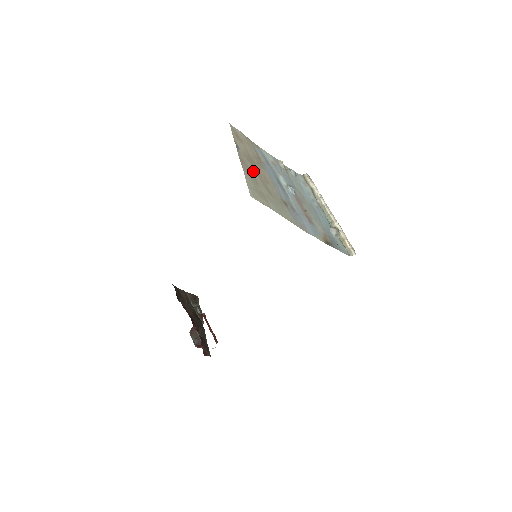
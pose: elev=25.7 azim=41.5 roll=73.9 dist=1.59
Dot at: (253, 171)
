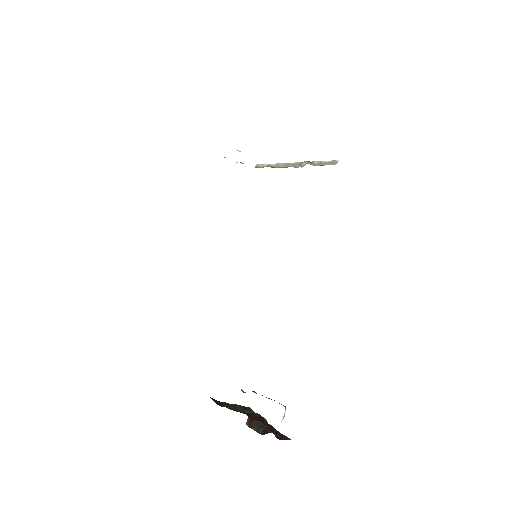
Dot at: occluded
